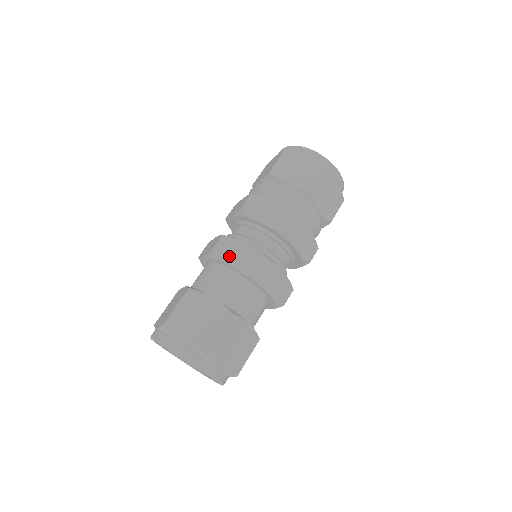
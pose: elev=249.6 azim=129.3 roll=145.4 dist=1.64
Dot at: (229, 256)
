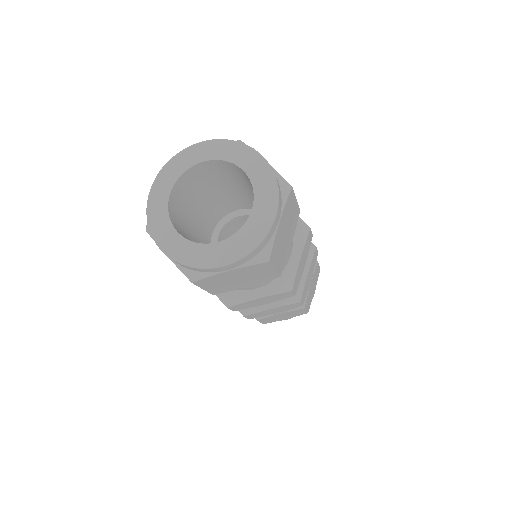
Dot at: occluded
